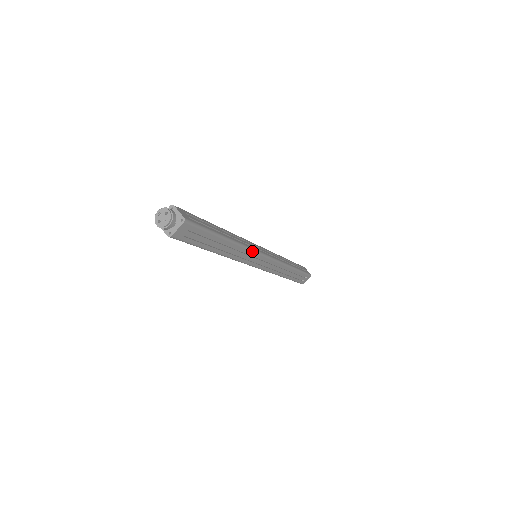
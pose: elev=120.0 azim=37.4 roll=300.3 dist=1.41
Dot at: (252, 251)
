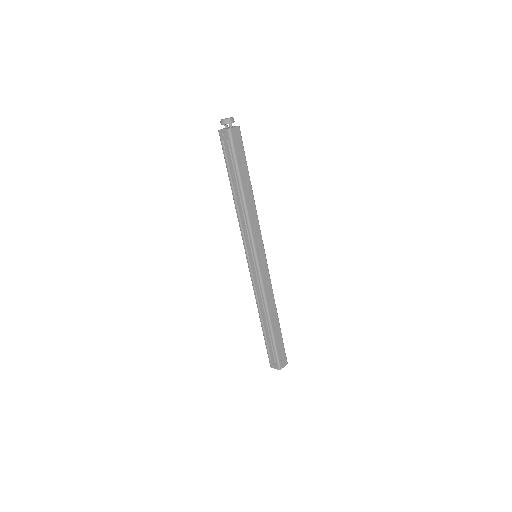
Dot at: (259, 228)
